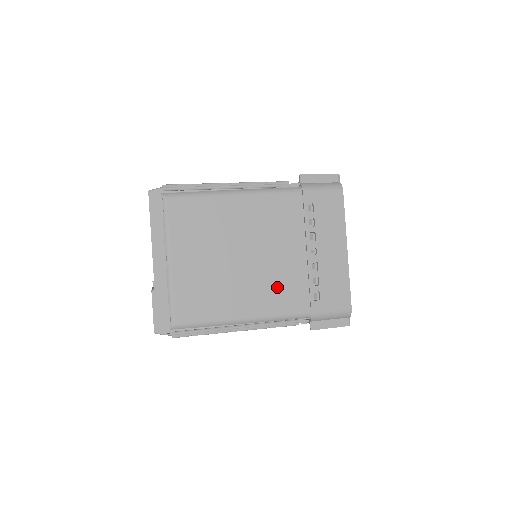
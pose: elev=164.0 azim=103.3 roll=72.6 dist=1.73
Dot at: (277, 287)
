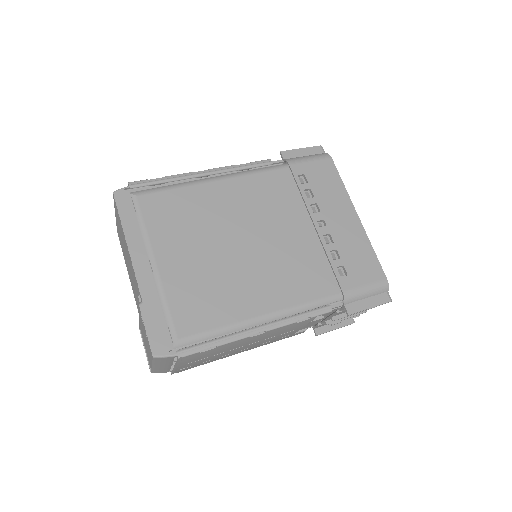
Dot at: (292, 271)
